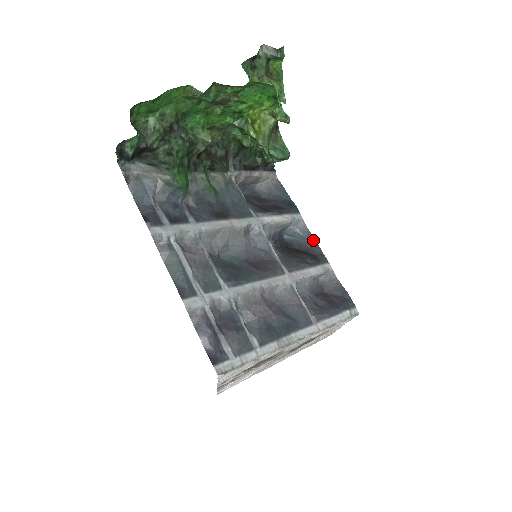
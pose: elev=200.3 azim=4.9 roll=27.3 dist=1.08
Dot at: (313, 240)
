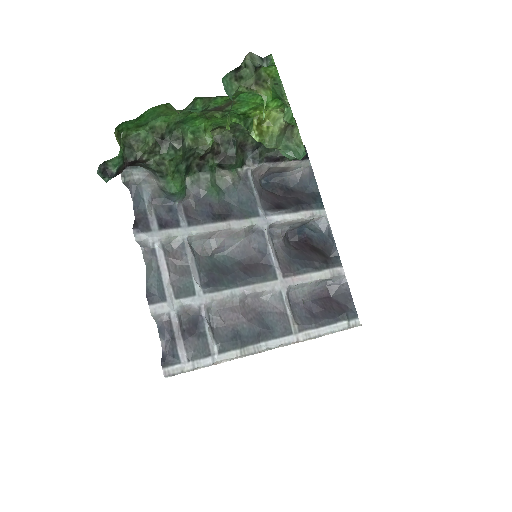
Dot at: (332, 239)
